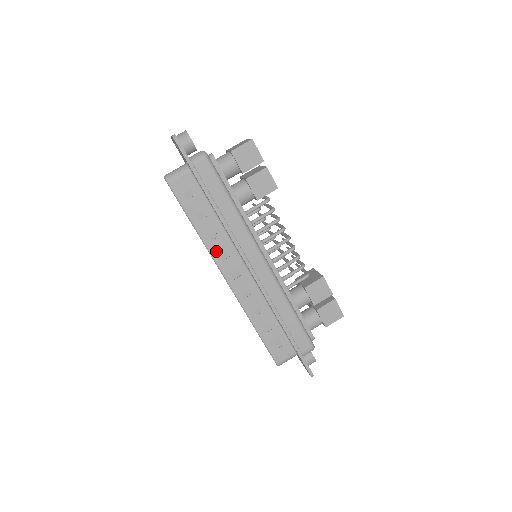
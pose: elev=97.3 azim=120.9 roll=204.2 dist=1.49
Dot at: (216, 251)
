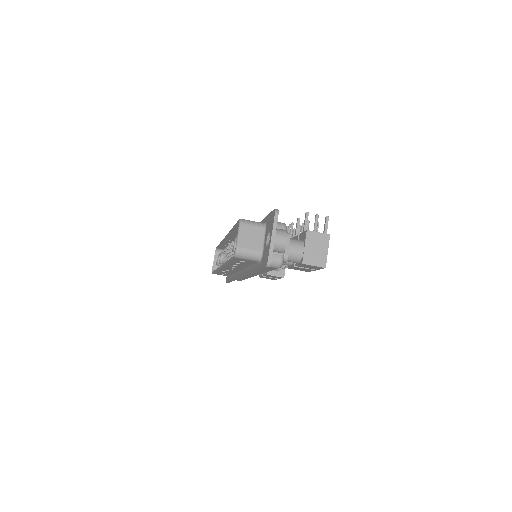
Dot at: (229, 266)
